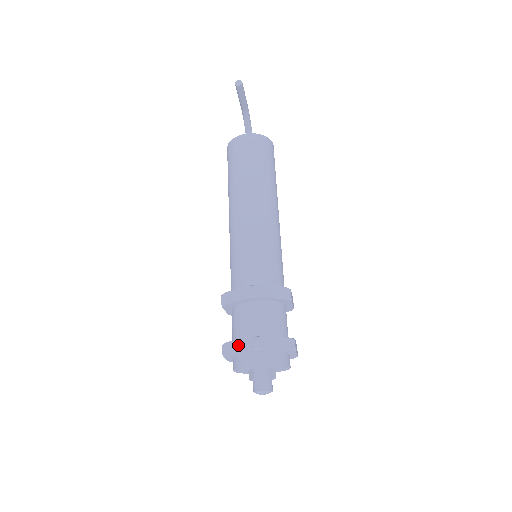
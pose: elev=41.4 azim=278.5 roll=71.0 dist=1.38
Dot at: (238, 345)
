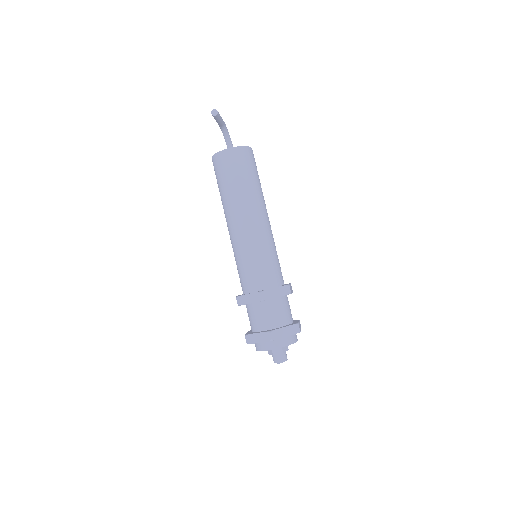
Dot at: (258, 337)
